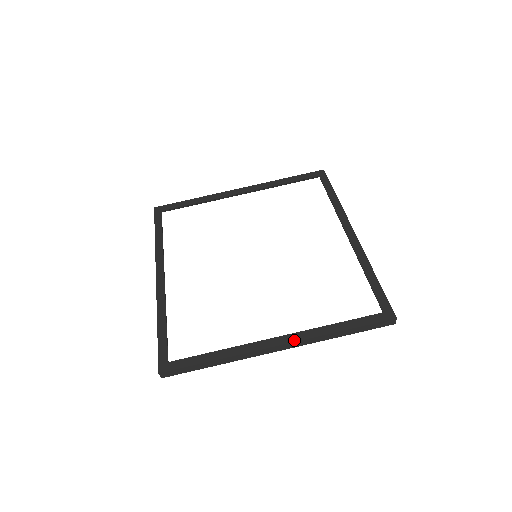
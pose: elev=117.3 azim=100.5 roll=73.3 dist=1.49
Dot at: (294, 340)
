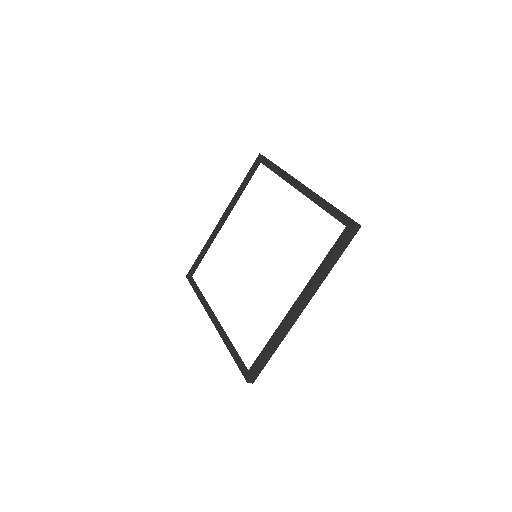
Dot at: (305, 295)
